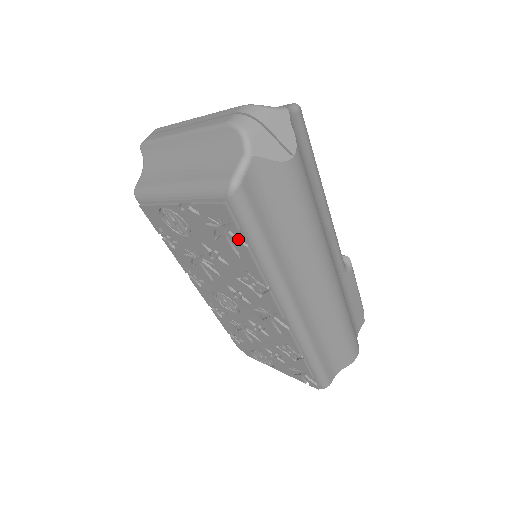
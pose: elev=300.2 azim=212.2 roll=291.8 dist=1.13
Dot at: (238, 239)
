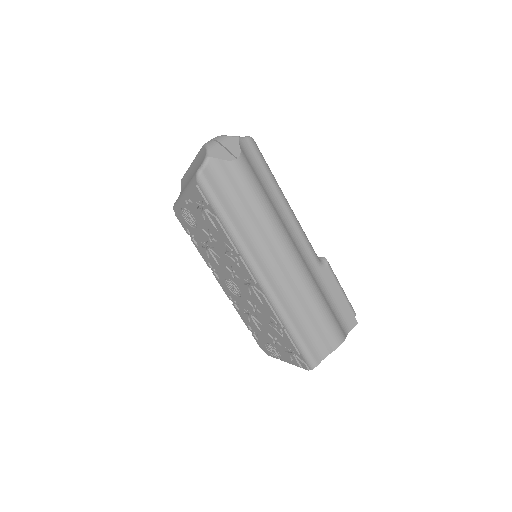
Dot at: (211, 214)
